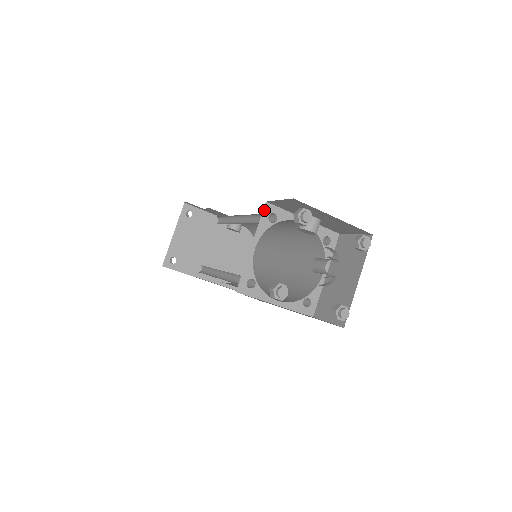
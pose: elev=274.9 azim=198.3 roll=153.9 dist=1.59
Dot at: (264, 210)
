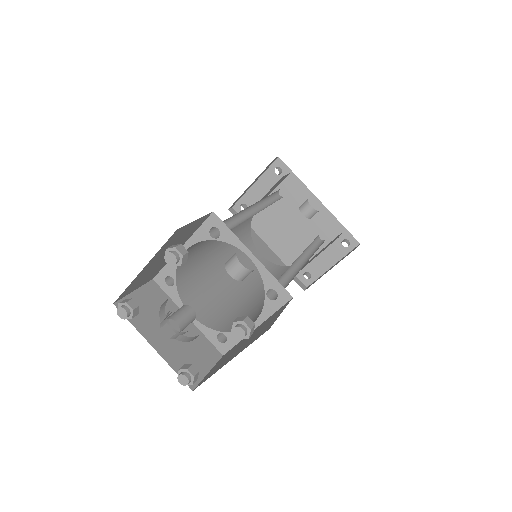
Dot at: (208, 219)
